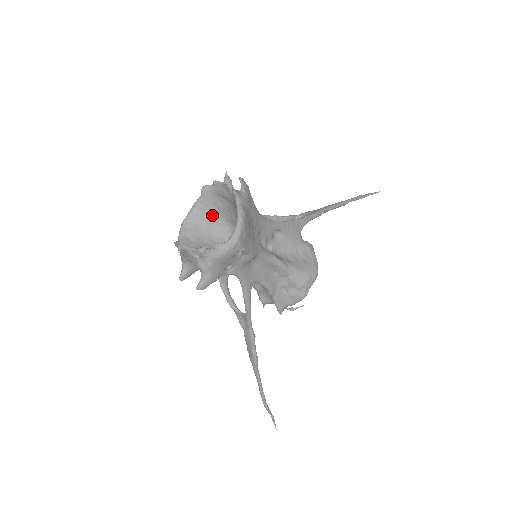
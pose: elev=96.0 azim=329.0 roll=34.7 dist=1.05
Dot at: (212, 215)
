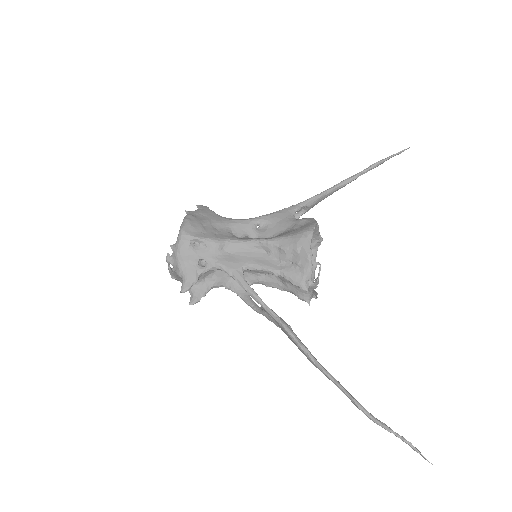
Dot at: occluded
